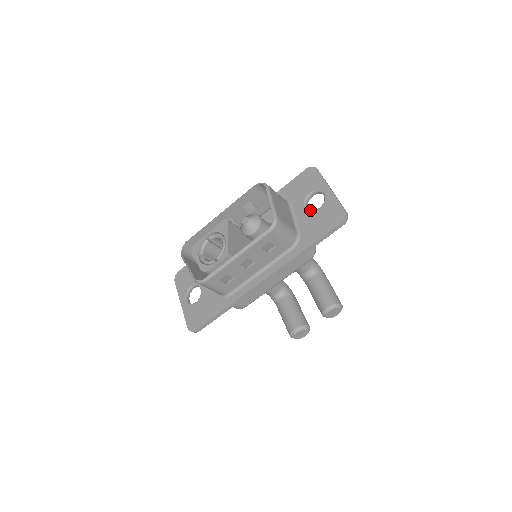
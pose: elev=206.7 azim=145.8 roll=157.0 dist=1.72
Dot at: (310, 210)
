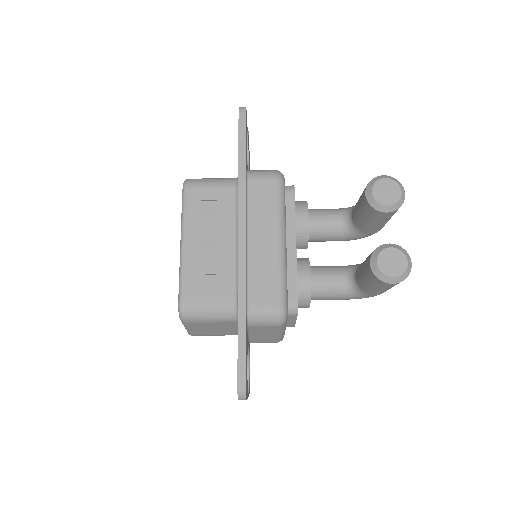
Dot at: occluded
